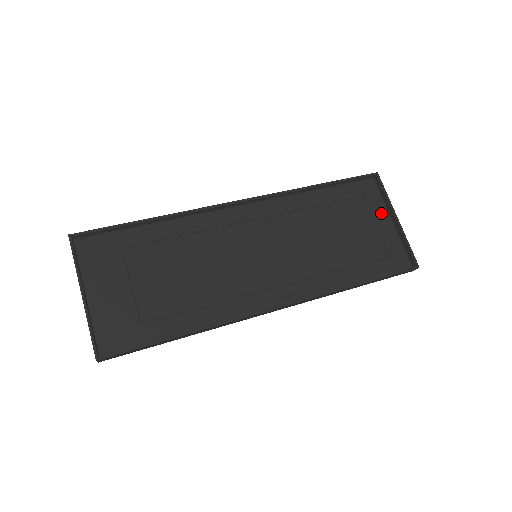
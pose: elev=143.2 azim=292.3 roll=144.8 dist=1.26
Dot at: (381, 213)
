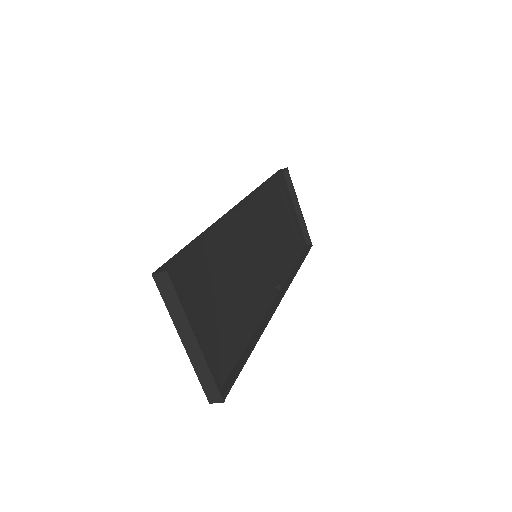
Dot at: (291, 203)
